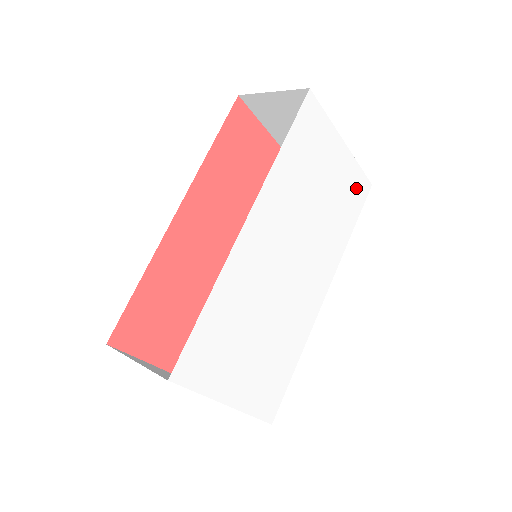
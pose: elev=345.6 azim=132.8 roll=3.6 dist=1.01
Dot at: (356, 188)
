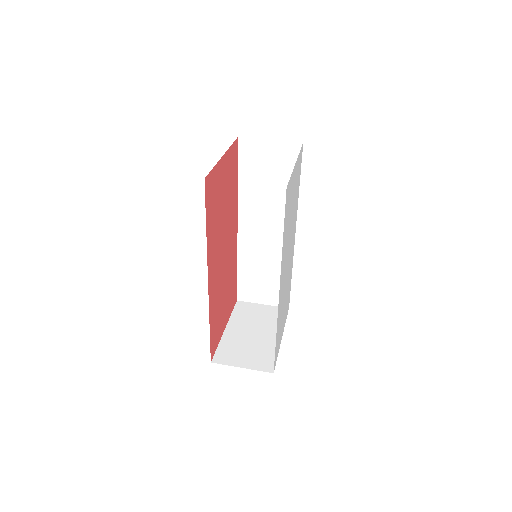
Dot at: (299, 165)
